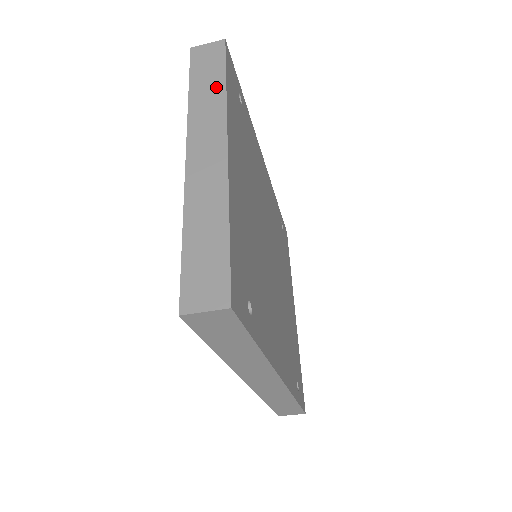
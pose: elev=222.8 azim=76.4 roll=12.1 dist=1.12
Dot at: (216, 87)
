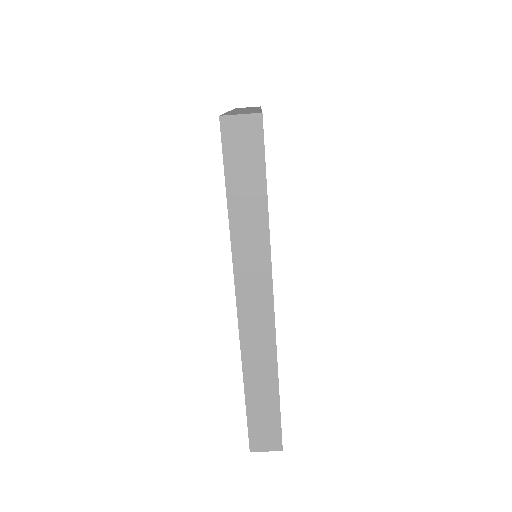
Dot at: occluded
